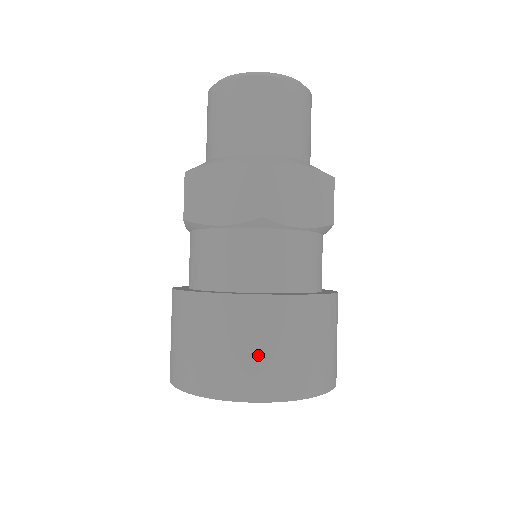
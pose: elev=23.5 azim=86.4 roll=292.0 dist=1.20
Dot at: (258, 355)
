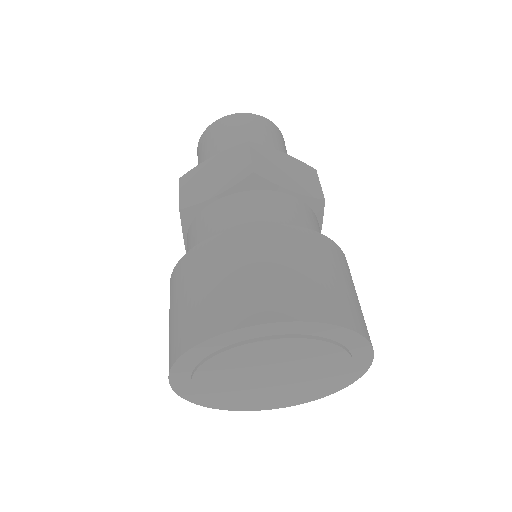
Dot at: (356, 298)
